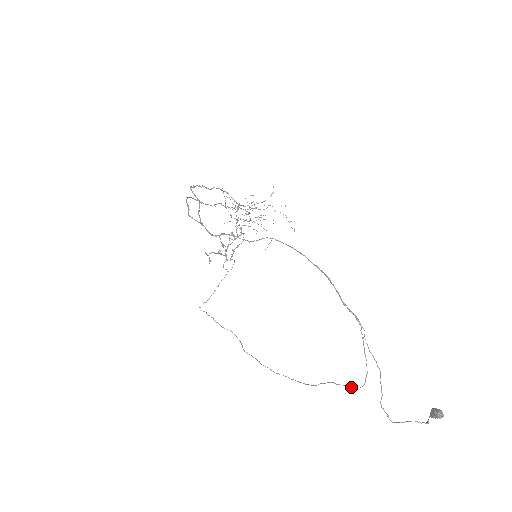
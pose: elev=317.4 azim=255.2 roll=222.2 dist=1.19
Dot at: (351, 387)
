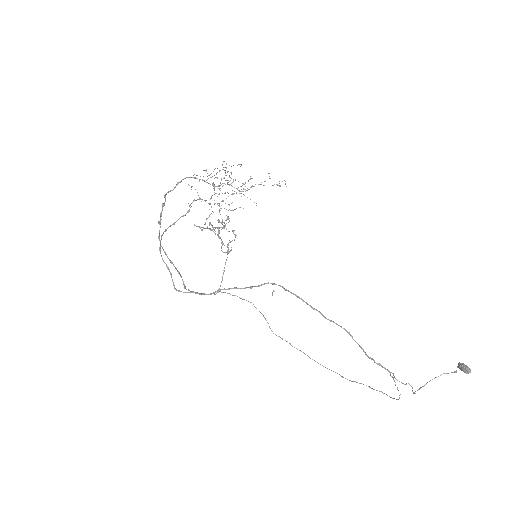
Dot at: occluded
